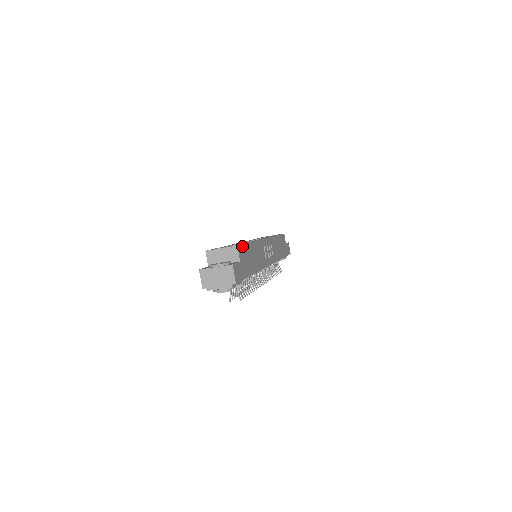
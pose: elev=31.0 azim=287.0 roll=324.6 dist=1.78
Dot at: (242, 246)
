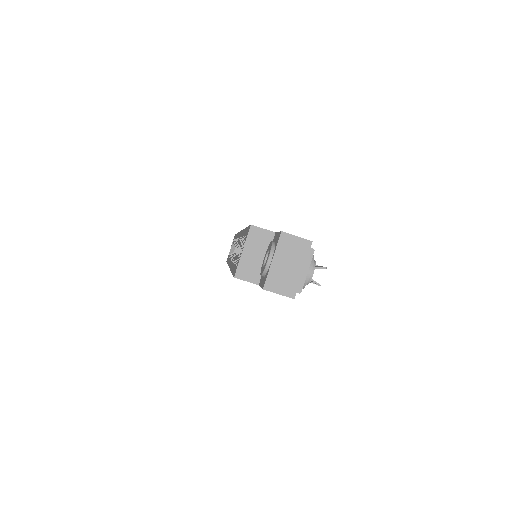
Dot at: occluded
